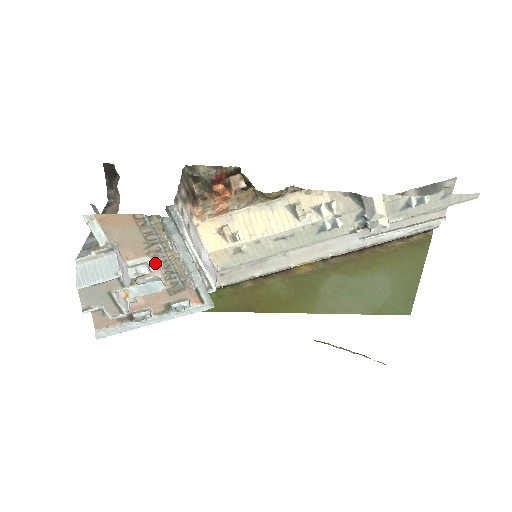
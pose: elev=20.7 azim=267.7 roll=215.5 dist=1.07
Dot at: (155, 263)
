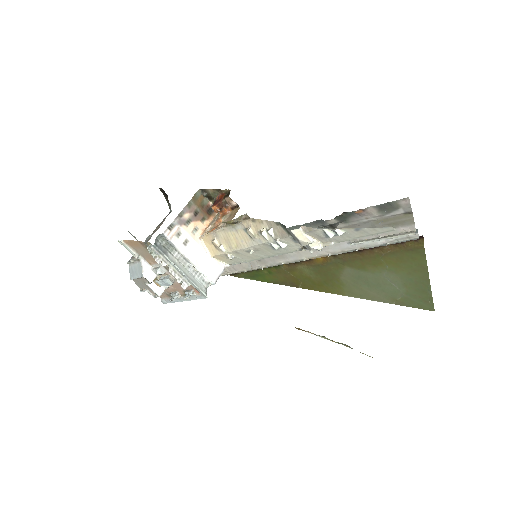
Dot at: (165, 268)
